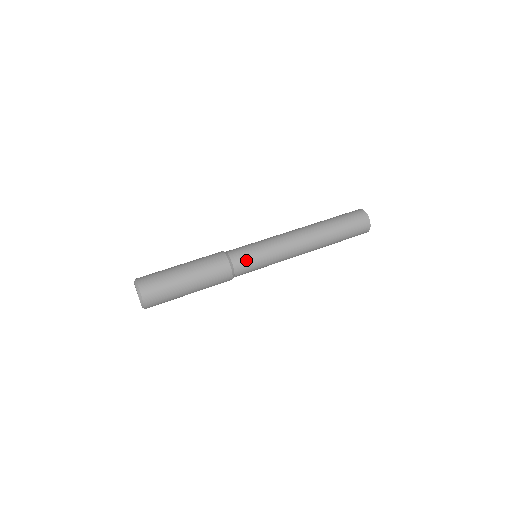
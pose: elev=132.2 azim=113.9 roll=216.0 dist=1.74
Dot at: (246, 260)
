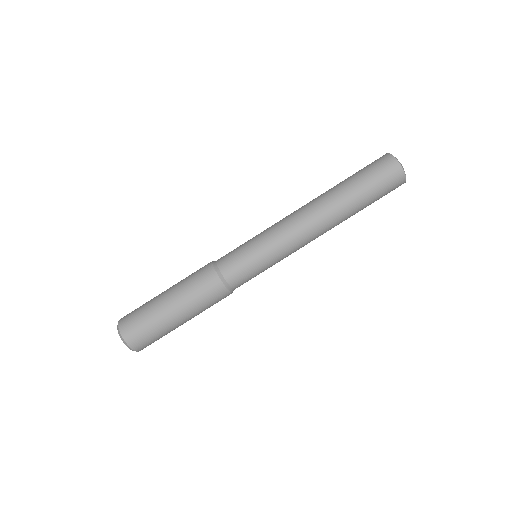
Dot at: occluded
